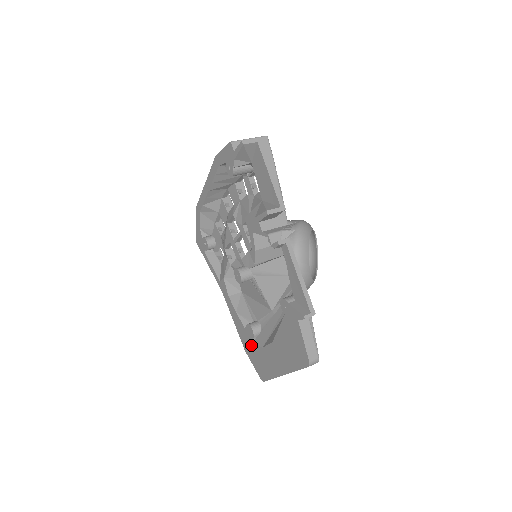
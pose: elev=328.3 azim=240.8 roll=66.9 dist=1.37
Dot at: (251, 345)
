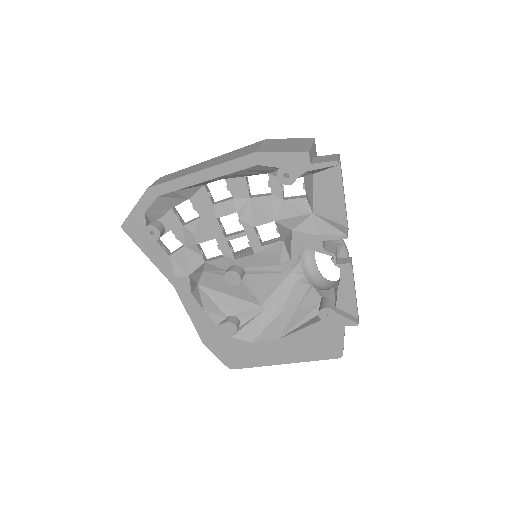
Dot at: (224, 340)
